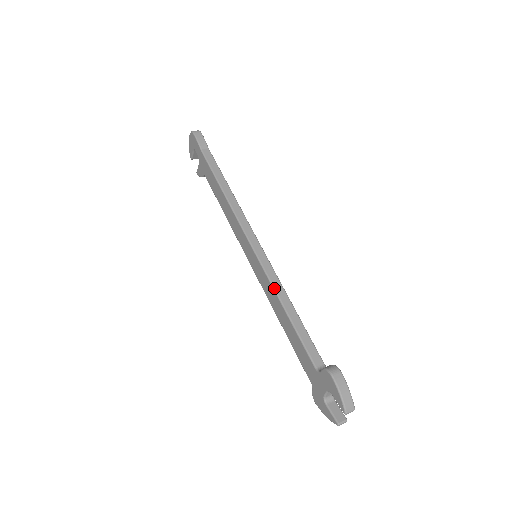
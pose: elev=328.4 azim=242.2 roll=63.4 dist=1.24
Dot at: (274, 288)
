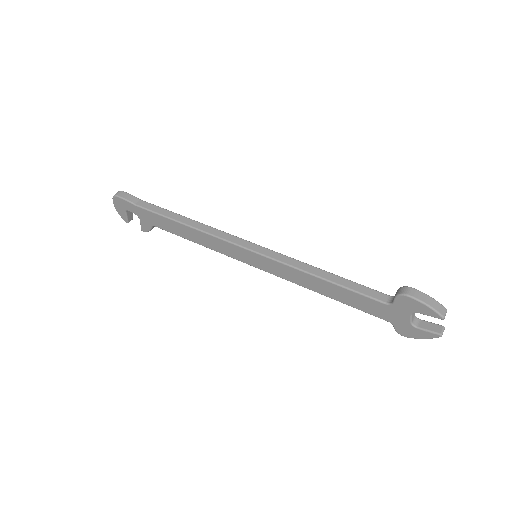
Dot at: (296, 268)
